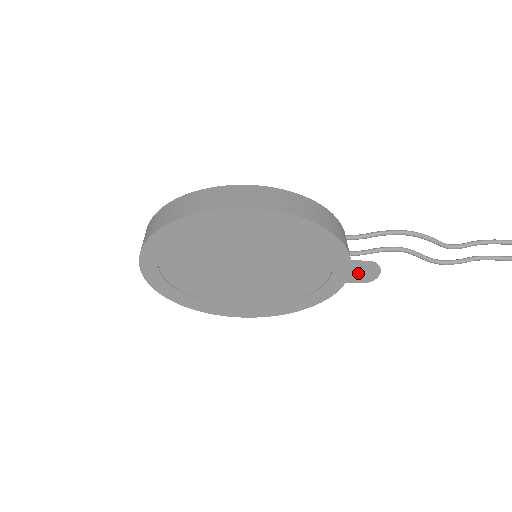
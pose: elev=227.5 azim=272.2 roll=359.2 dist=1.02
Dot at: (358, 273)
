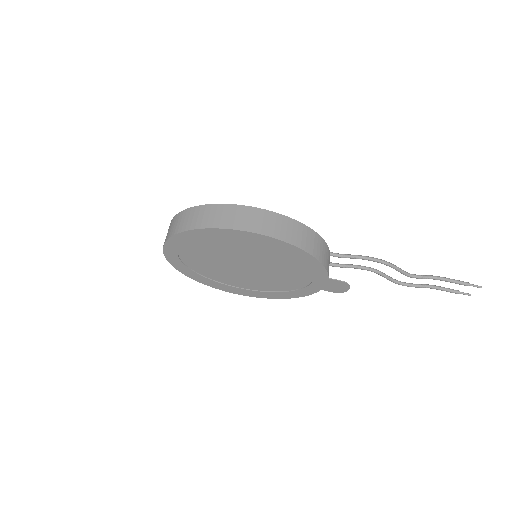
Dot at: (332, 286)
